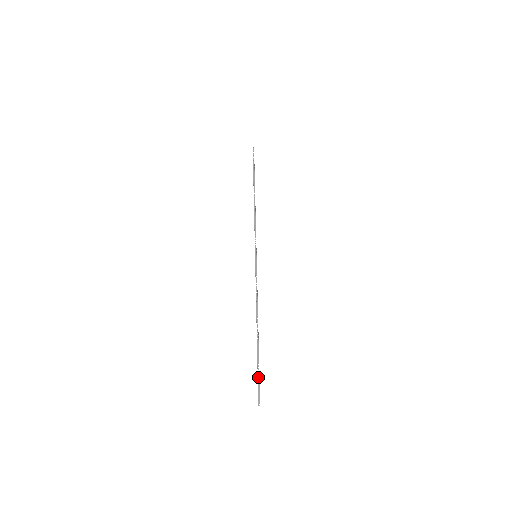
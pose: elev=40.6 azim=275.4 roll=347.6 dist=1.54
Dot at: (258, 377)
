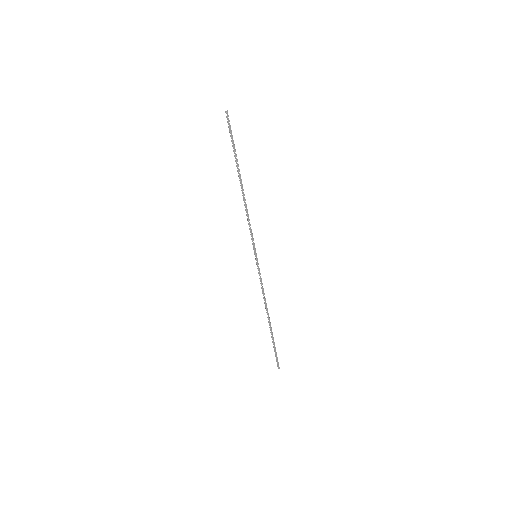
Dot at: occluded
